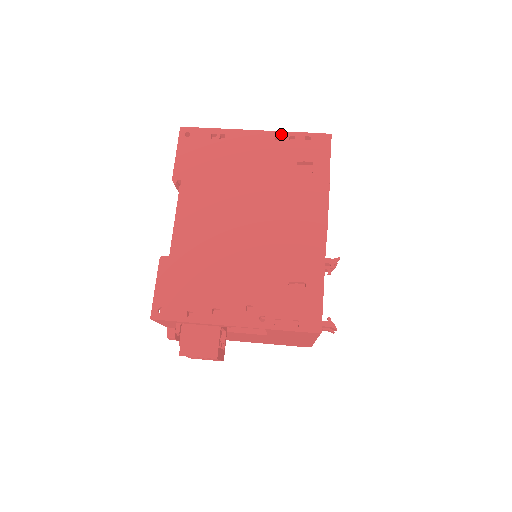
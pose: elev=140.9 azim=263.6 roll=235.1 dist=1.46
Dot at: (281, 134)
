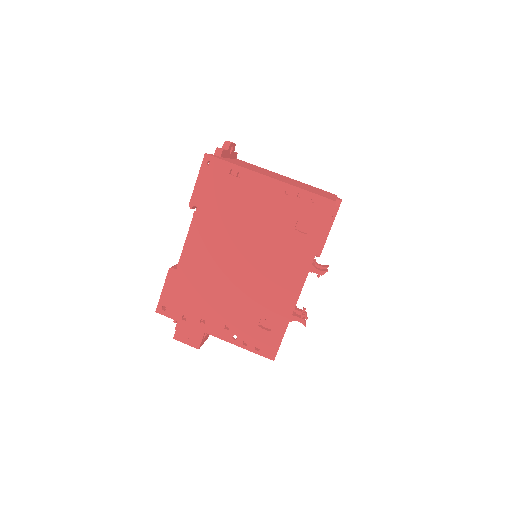
Dot at: (292, 188)
